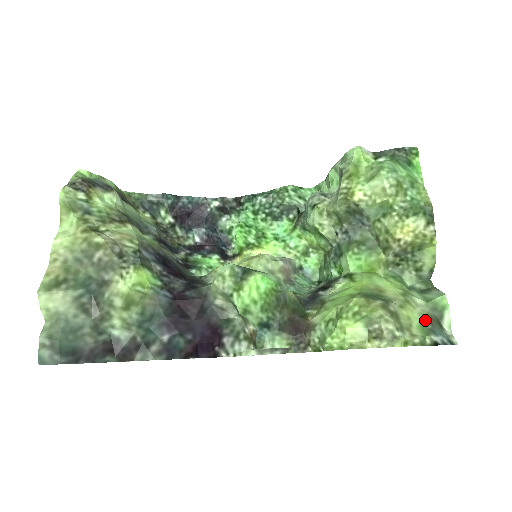
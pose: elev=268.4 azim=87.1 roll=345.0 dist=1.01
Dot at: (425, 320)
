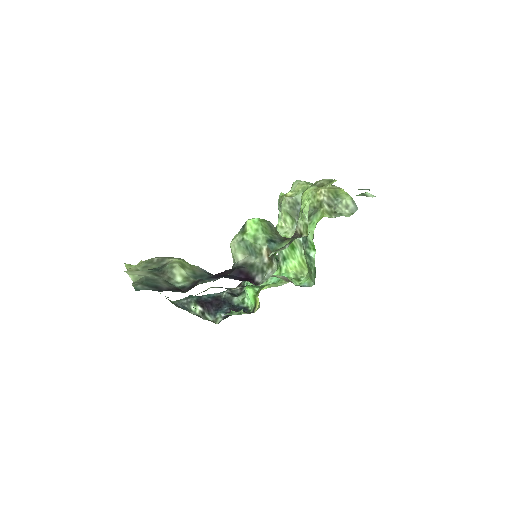
Dot at: occluded
